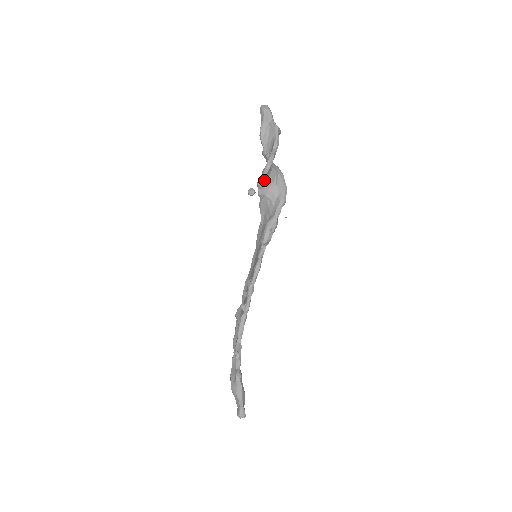
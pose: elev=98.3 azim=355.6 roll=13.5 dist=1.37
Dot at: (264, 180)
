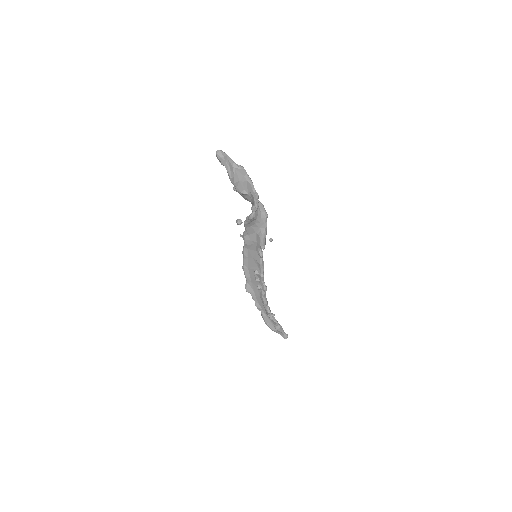
Dot at: (255, 214)
